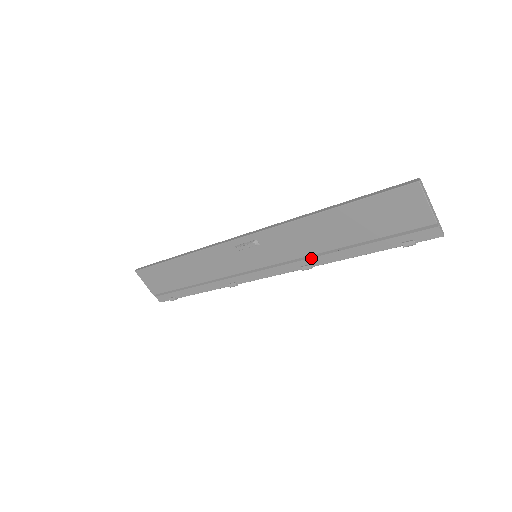
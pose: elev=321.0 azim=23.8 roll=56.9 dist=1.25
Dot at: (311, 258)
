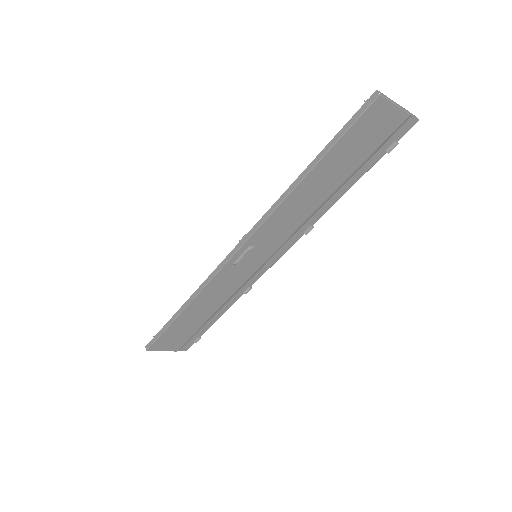
Dot at: (308, 220)
